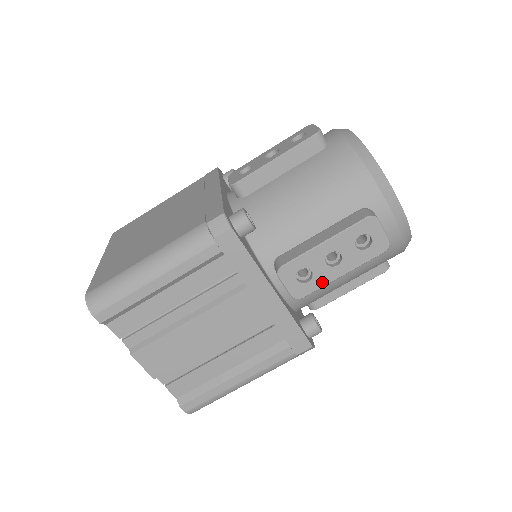
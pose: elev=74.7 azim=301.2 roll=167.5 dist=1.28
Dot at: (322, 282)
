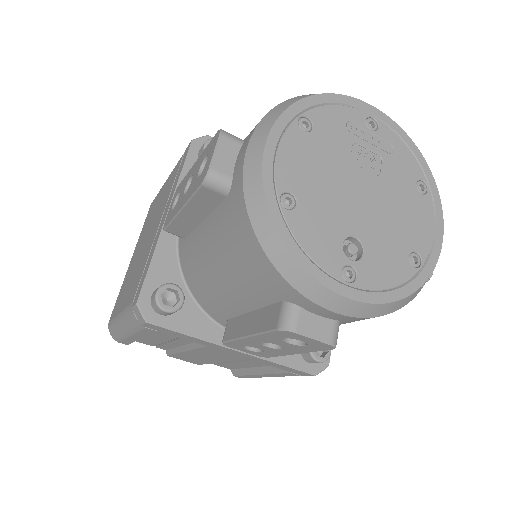
Dot at: (277, 354)
